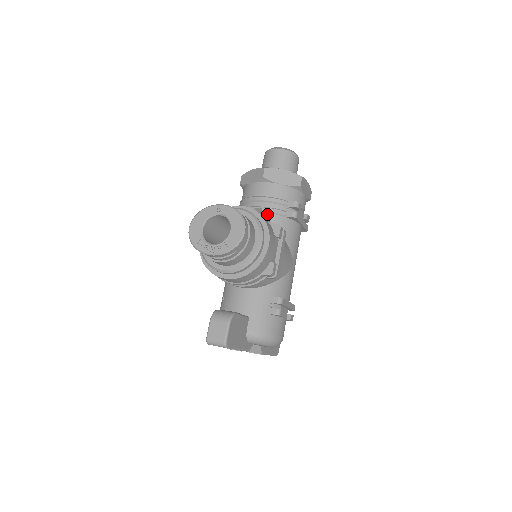
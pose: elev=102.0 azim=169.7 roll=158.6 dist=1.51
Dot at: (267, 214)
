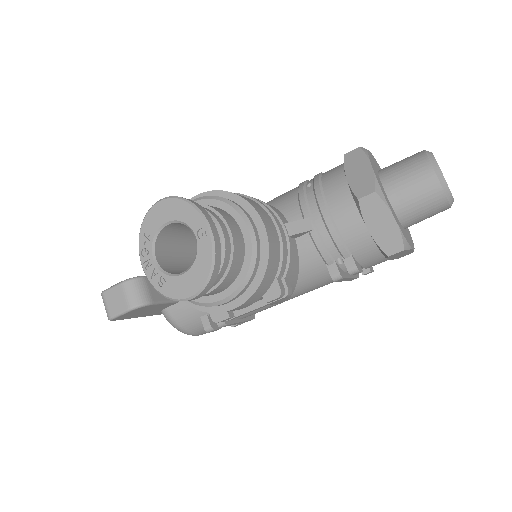
Dot at: (310, 241)
